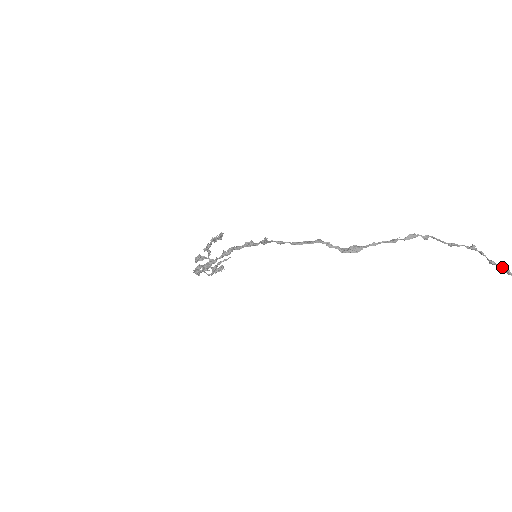
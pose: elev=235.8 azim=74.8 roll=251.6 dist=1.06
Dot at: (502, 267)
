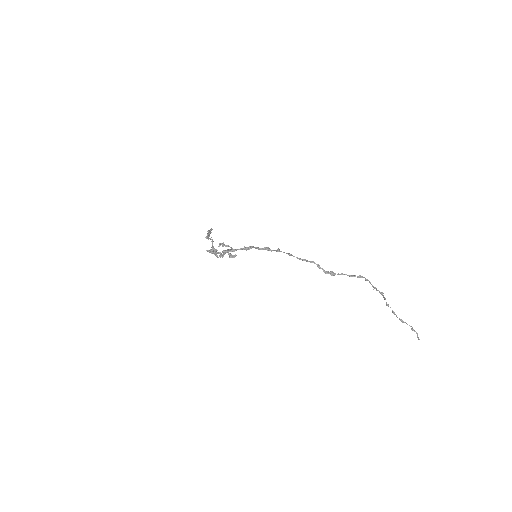
Dot at: occluded
